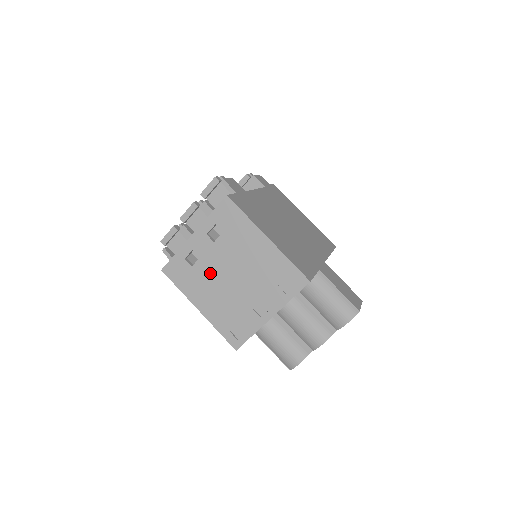
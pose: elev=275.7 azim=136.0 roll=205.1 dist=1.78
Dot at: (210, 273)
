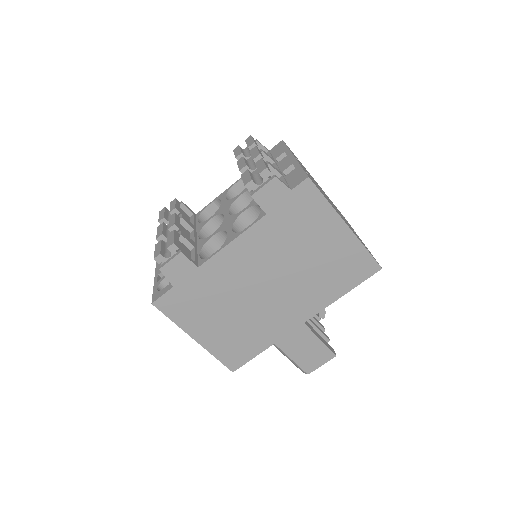
Dot at: occluded
